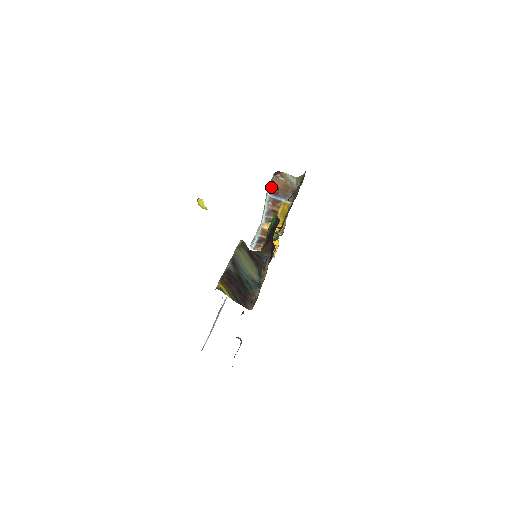
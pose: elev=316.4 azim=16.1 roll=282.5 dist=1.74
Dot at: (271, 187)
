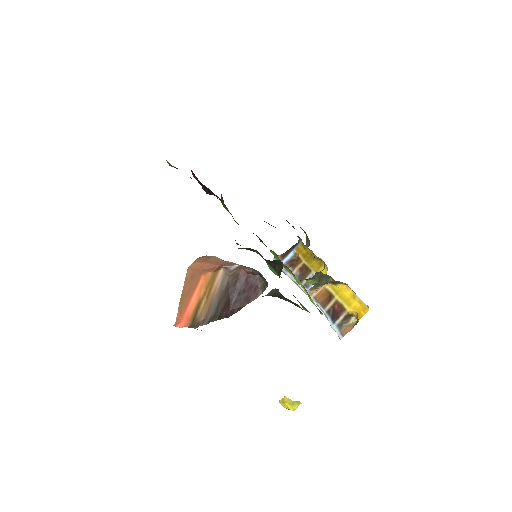
Dot at: (274, 258)
